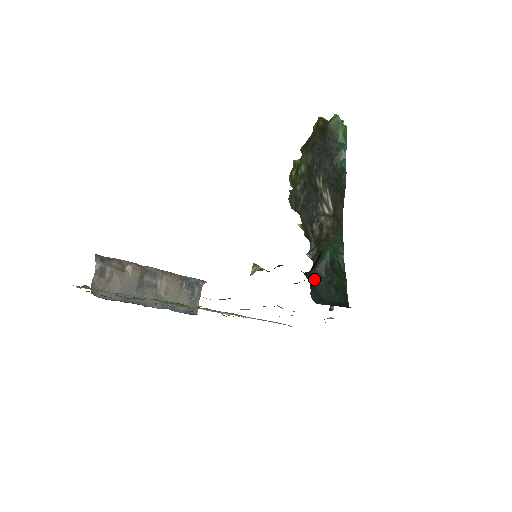
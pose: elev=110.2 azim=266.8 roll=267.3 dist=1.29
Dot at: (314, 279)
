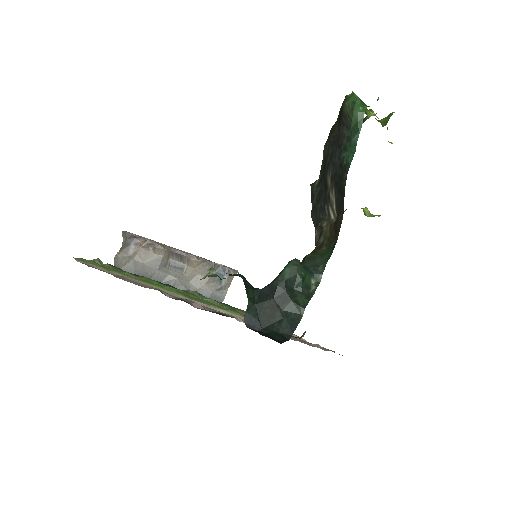
Dot at: (260, 298)
